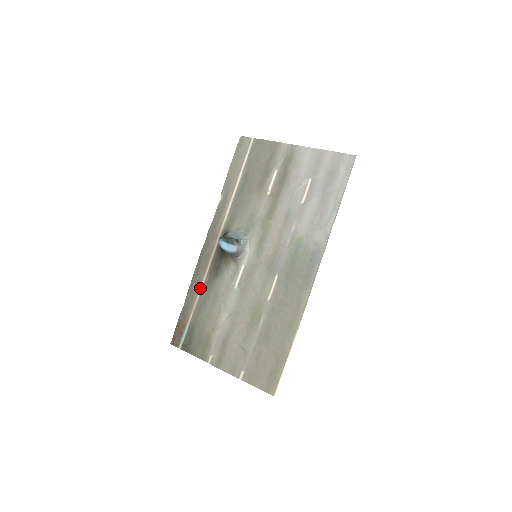
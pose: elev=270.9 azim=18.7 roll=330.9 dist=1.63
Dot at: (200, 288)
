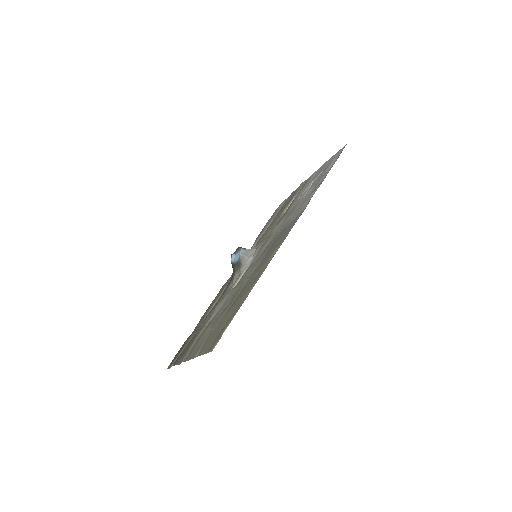
Dot at: (210, 310)
